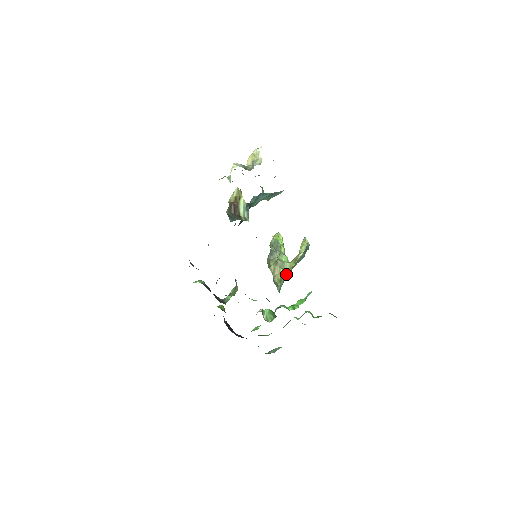
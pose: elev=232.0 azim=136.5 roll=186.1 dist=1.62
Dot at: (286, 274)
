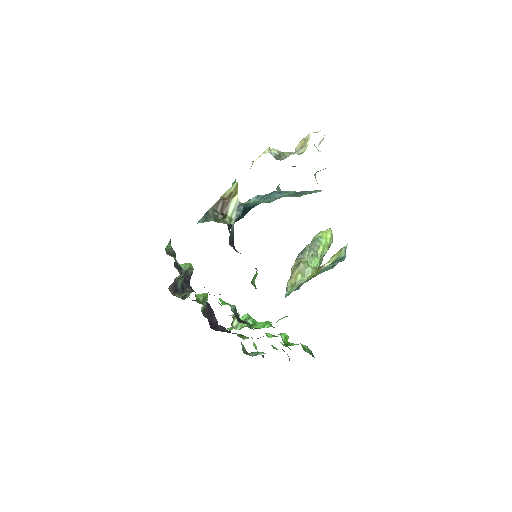
Dot at: (303, 280)
